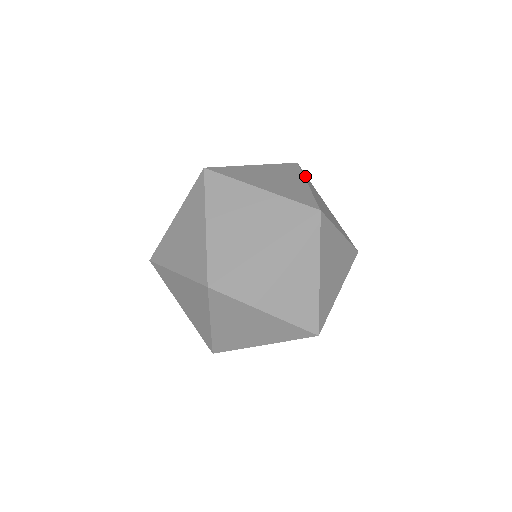
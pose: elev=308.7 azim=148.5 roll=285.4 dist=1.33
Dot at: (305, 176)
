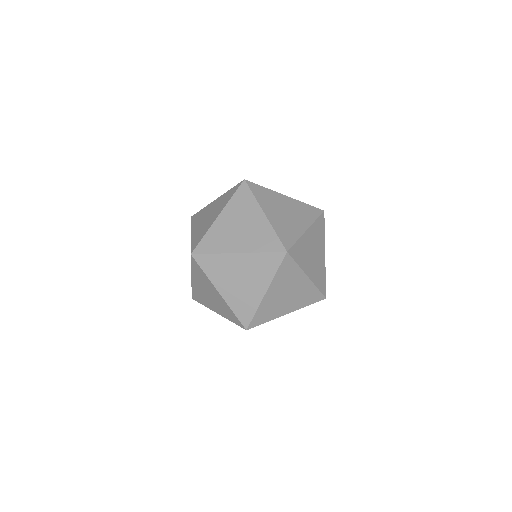
Dot at: (257, 193)
